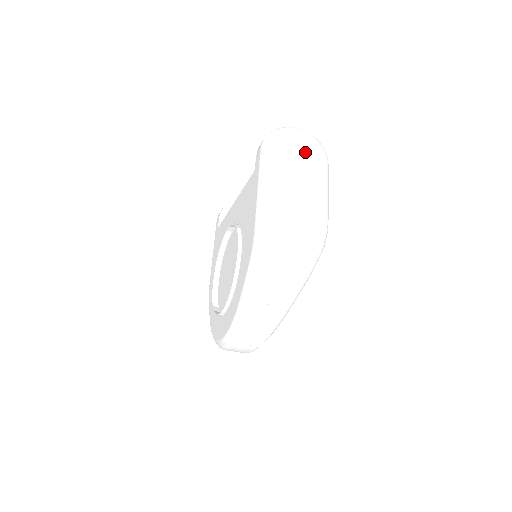
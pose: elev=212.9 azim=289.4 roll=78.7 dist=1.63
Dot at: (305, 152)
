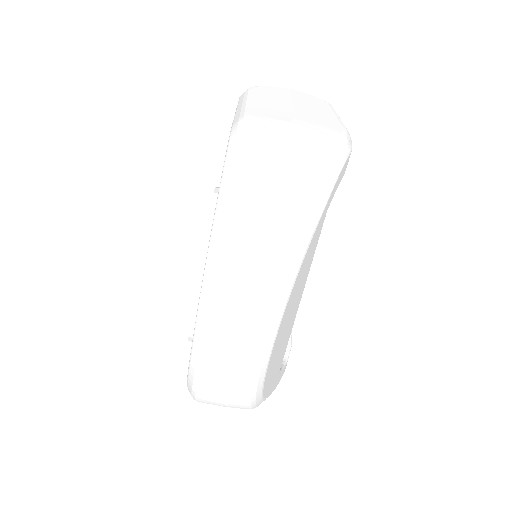
Dot at: (299, 96)
